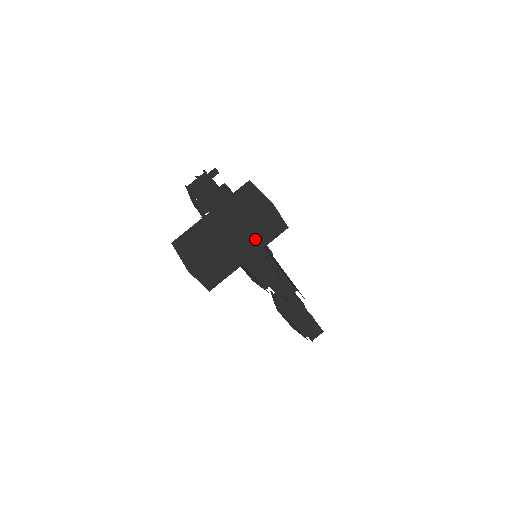
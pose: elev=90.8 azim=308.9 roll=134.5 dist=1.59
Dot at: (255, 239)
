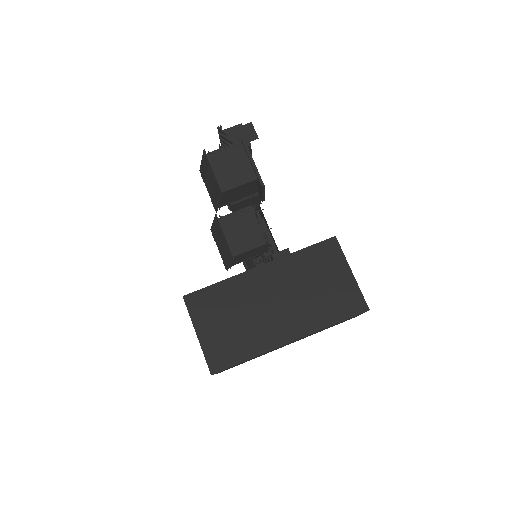
Dot at: (314, 333)
